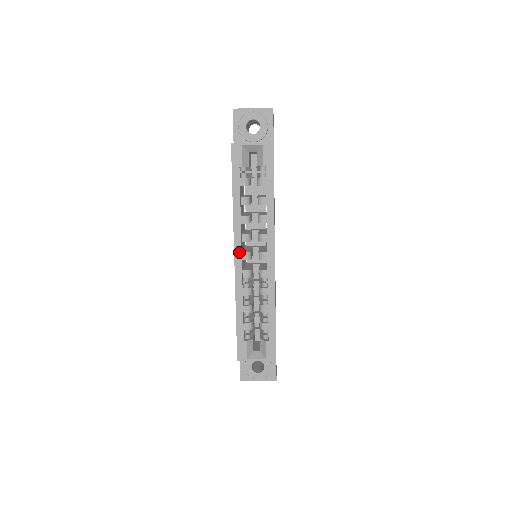
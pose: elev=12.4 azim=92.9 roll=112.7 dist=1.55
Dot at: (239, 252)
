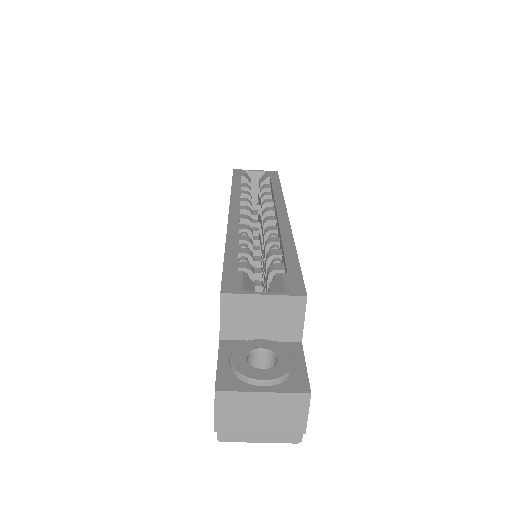
Dot at: (236, 209)
